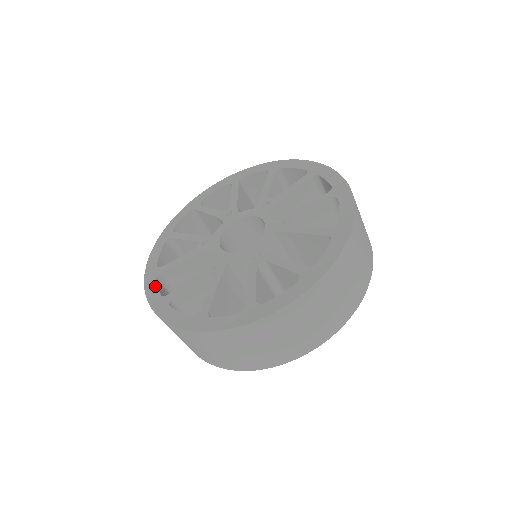
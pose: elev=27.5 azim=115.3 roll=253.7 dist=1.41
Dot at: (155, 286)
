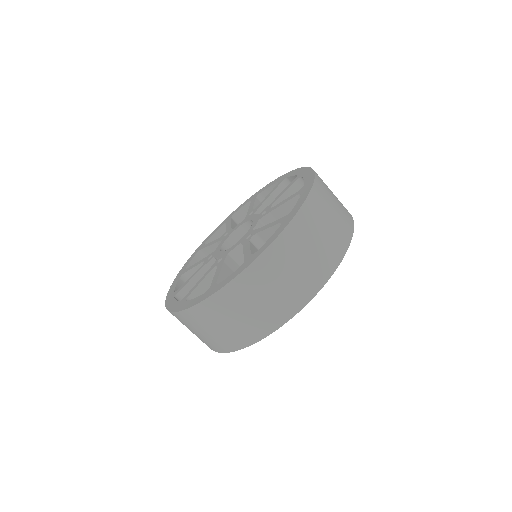
Dot at: (174, 300)
